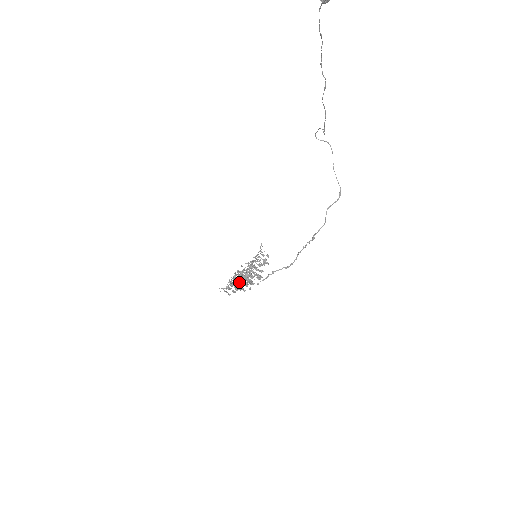
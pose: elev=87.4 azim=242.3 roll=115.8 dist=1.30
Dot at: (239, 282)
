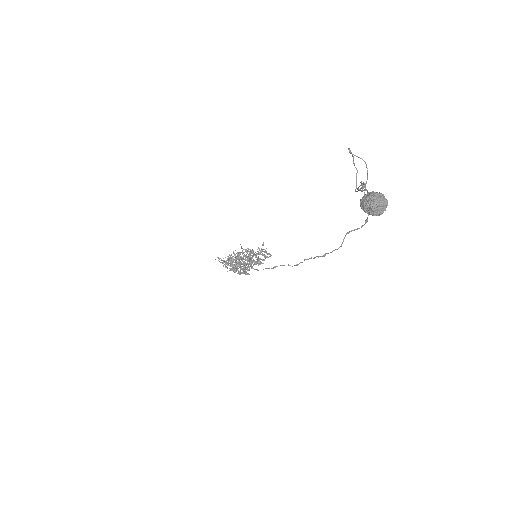
Dot at: occluded
